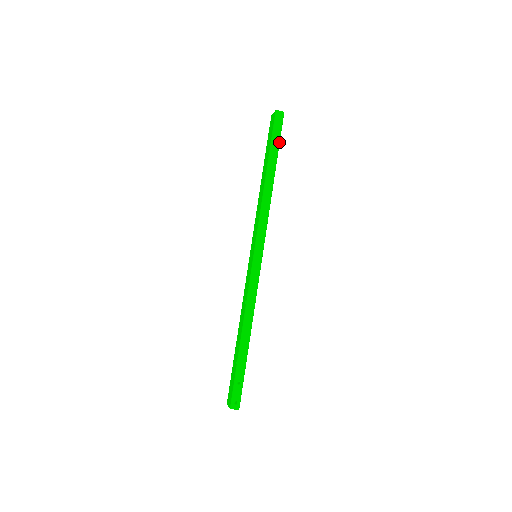
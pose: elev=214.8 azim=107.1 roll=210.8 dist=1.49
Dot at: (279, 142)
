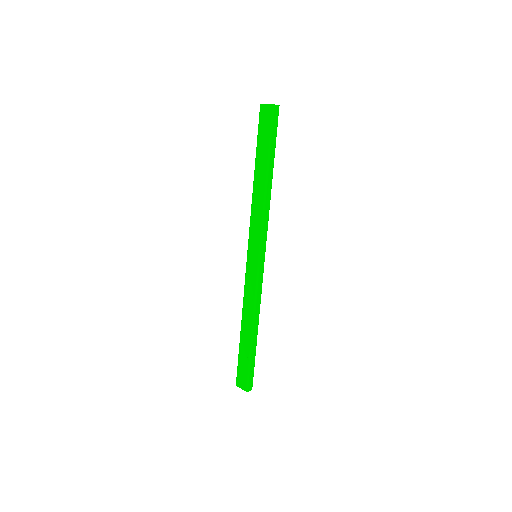
Dot at: occluded
